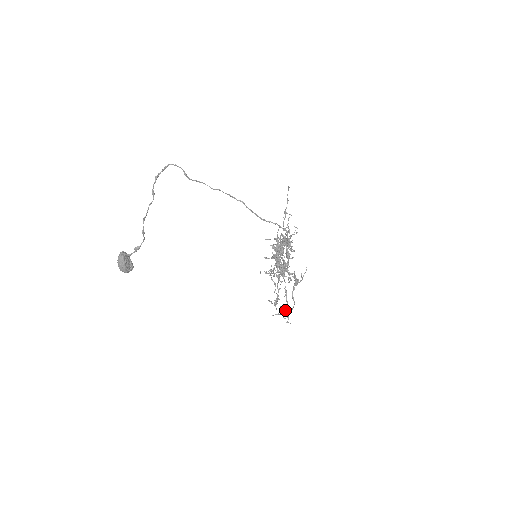
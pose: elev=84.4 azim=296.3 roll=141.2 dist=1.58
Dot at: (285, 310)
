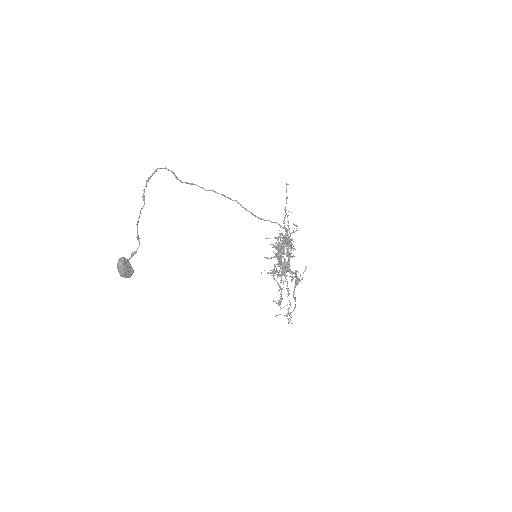
Dot at: (288, 310)
